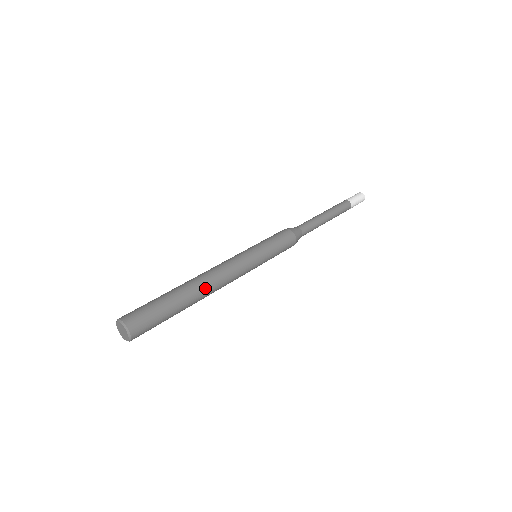
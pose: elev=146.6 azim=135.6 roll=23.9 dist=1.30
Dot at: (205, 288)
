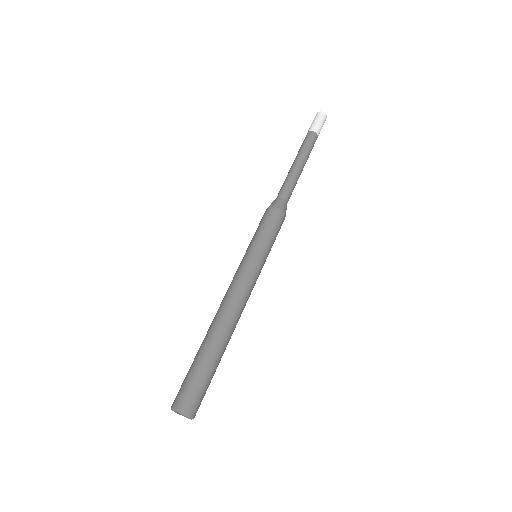
Dot at: (233, 329)
